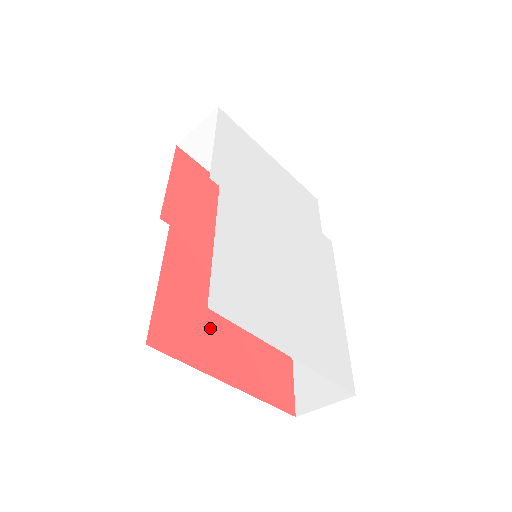
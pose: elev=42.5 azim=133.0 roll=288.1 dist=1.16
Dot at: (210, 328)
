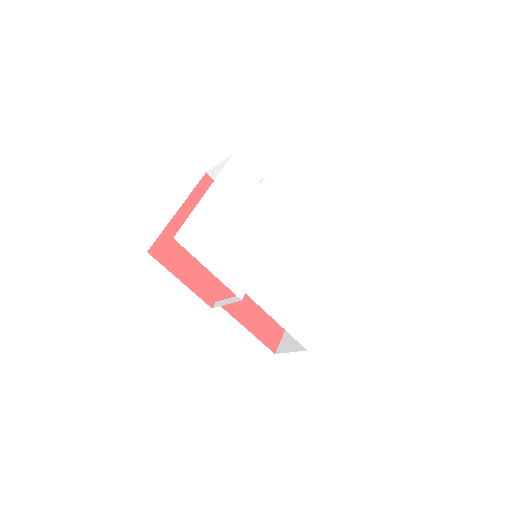
Dot at: occluded
